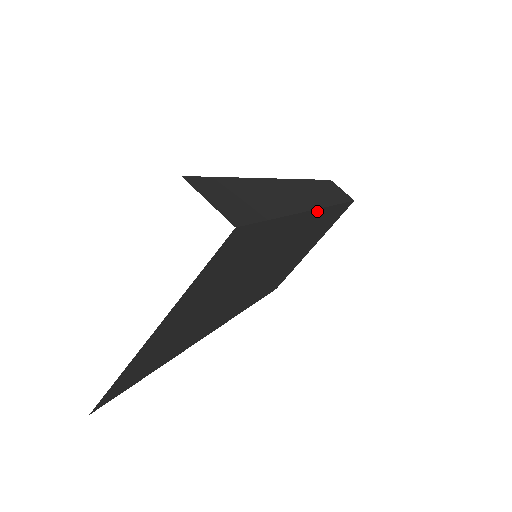
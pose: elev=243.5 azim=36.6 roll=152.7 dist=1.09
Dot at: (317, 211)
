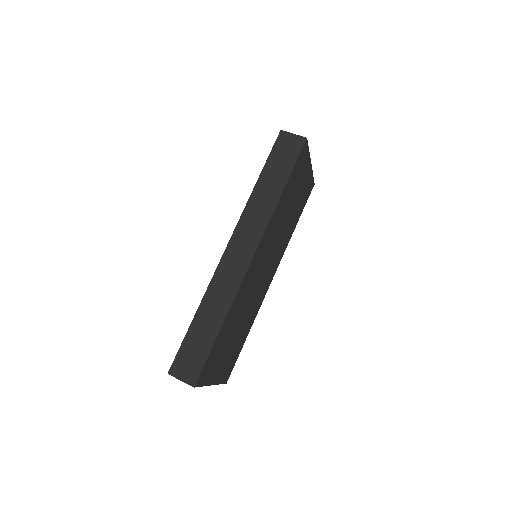
Dot at: (253, 258)
